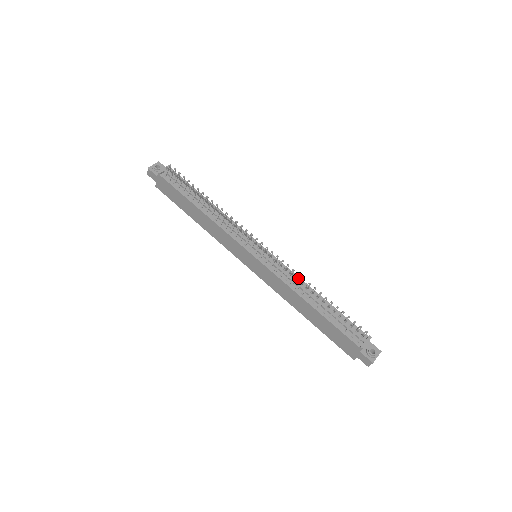
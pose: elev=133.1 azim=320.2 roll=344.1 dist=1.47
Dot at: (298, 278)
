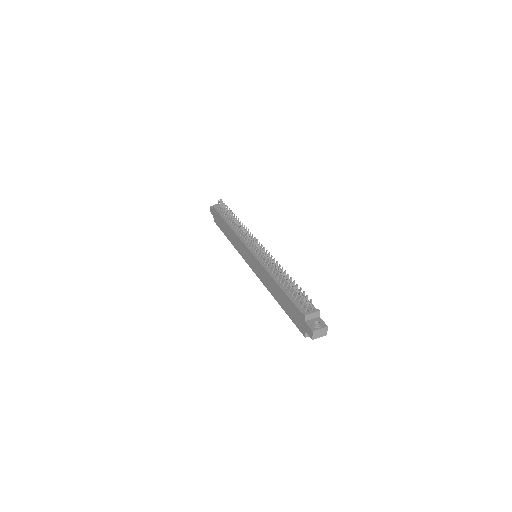
Dot at: occluded
